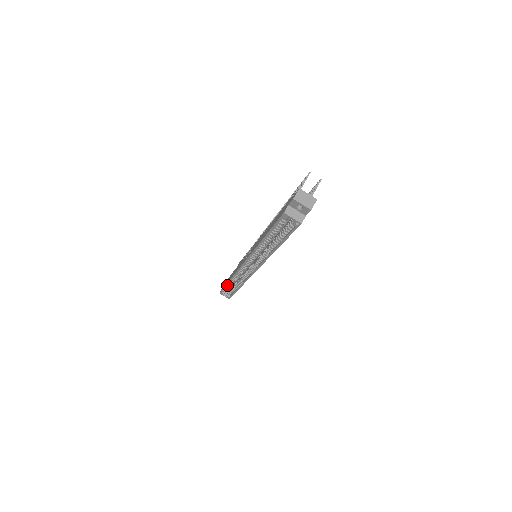
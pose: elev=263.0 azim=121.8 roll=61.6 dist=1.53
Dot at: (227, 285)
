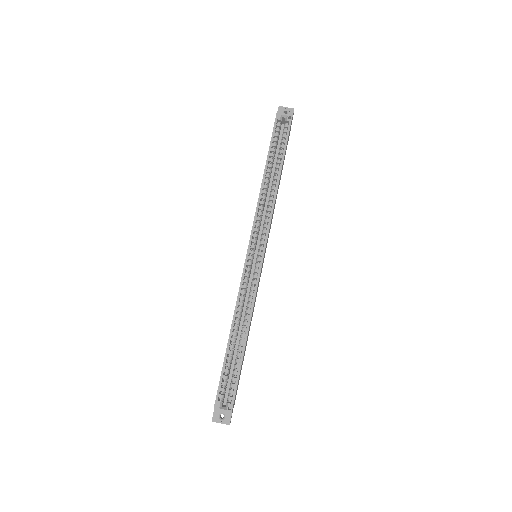
Dot at: (226, 358)
